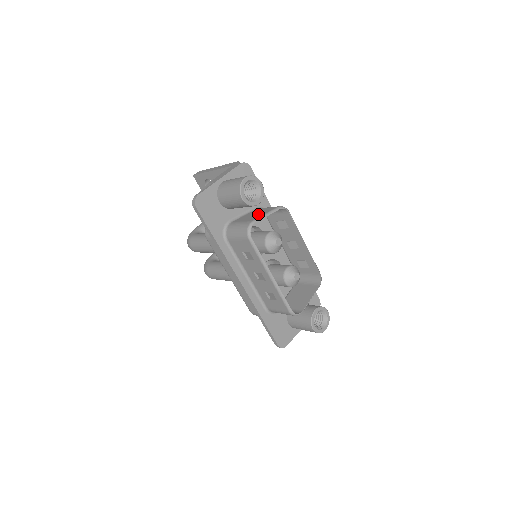
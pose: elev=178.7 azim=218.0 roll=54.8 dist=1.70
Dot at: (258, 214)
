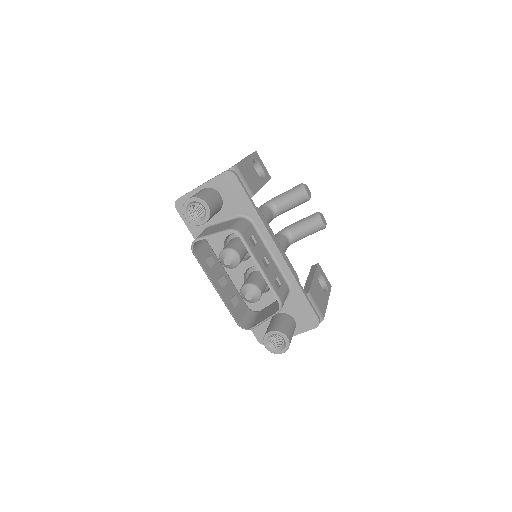
Dot at: (215, 230)
